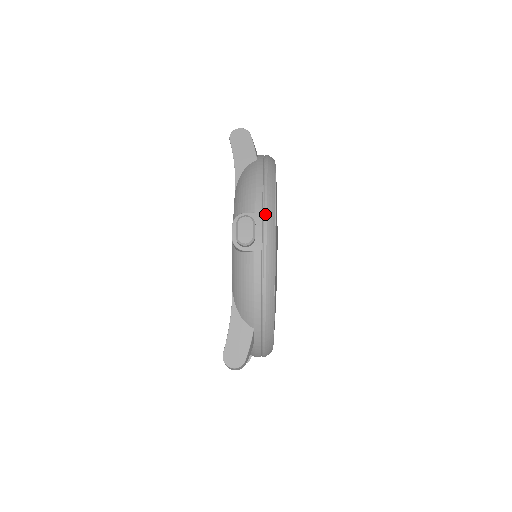
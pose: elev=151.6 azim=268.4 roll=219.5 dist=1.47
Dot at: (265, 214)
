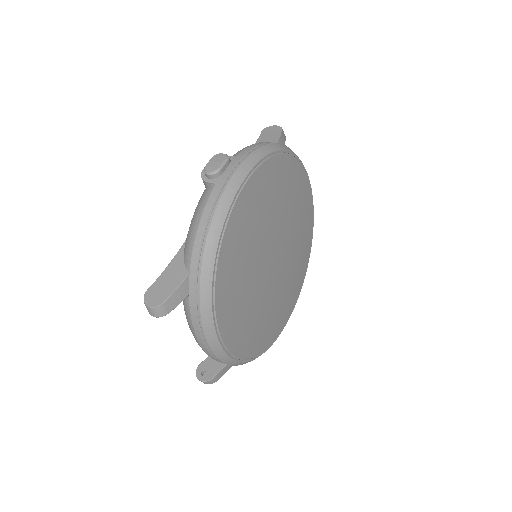
Dot at: (244, 158)
